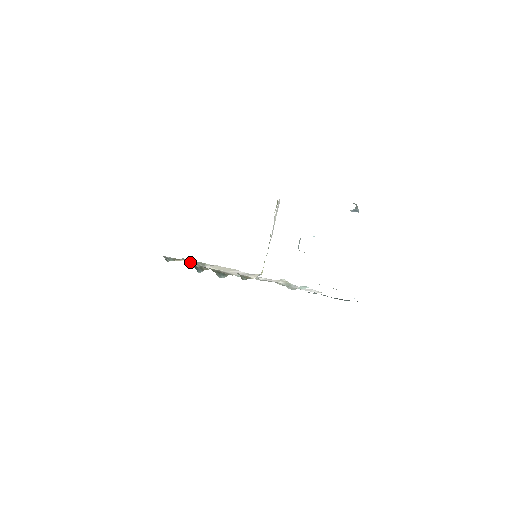
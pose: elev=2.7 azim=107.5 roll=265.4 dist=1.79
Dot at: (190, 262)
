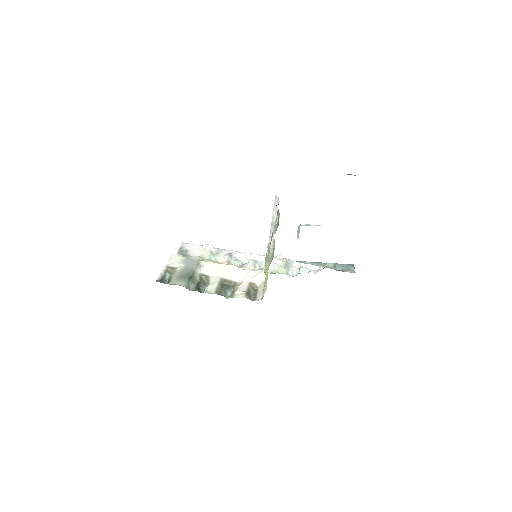
Dot at: (191, 281)
